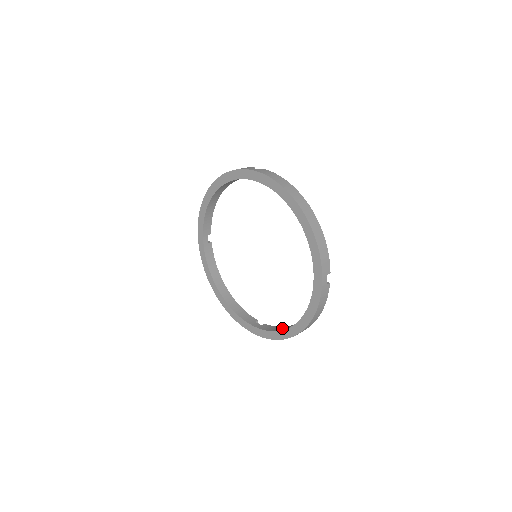
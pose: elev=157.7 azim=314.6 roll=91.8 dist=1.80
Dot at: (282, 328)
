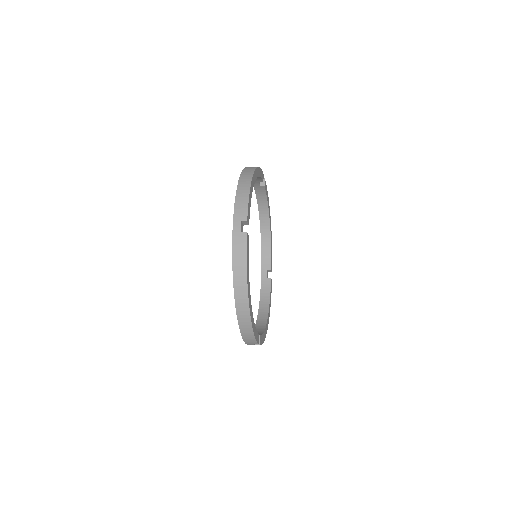
Dot at: occluded
